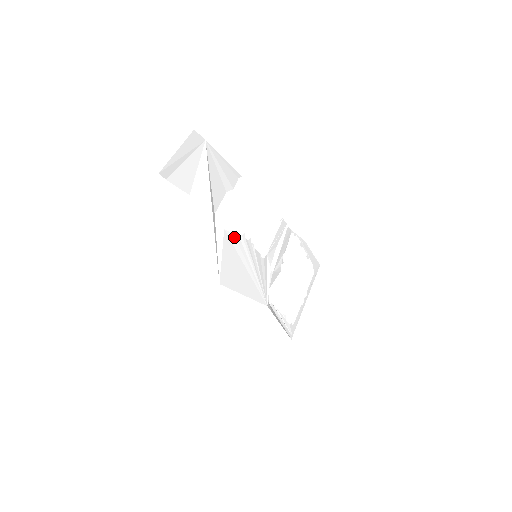
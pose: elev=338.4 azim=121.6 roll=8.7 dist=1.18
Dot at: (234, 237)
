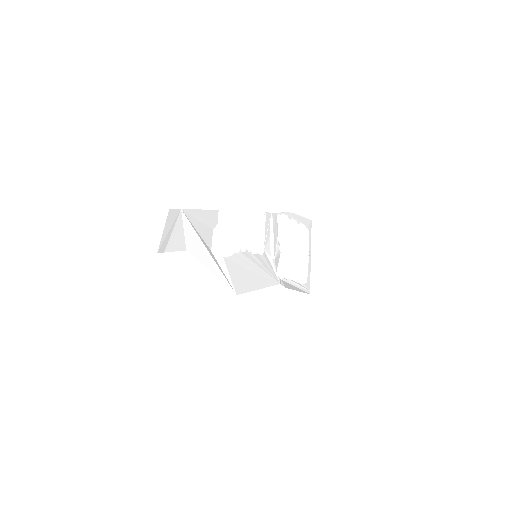
Dot at: (233, 257)
